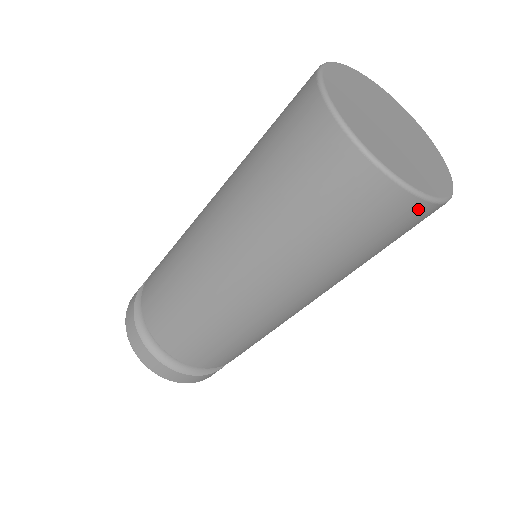
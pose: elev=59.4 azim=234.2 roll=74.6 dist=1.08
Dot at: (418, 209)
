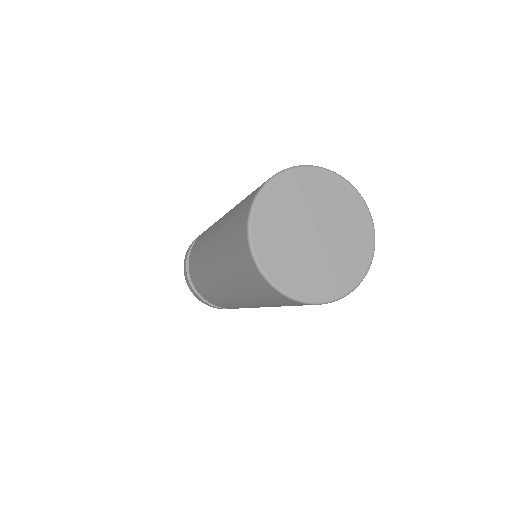
Dot at: occluded
